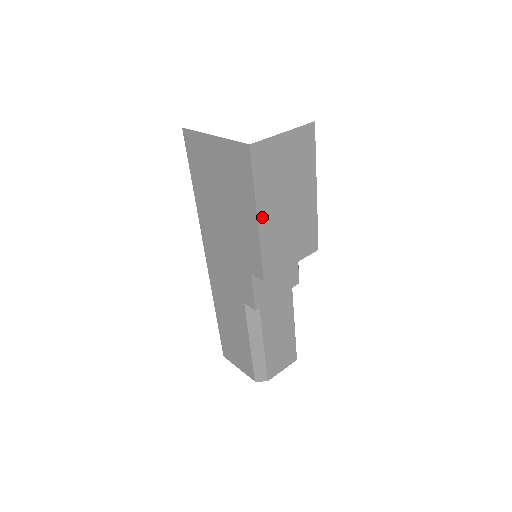
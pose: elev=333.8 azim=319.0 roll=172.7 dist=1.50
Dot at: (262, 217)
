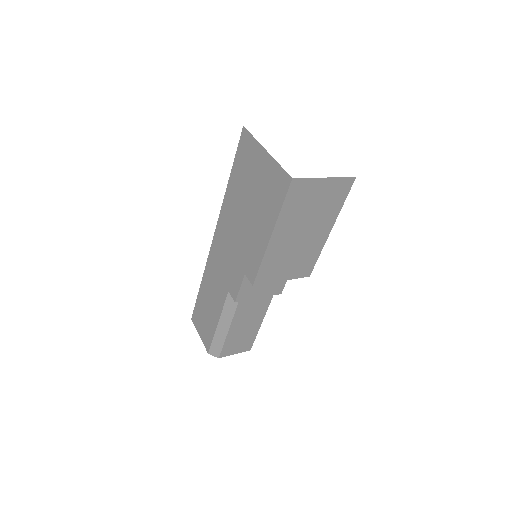
Dot at: (275, 237)
